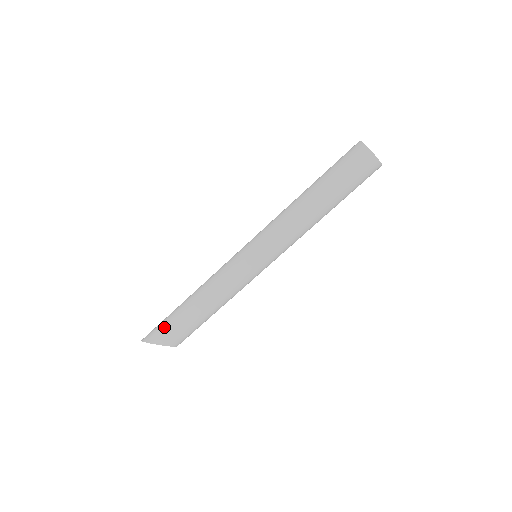
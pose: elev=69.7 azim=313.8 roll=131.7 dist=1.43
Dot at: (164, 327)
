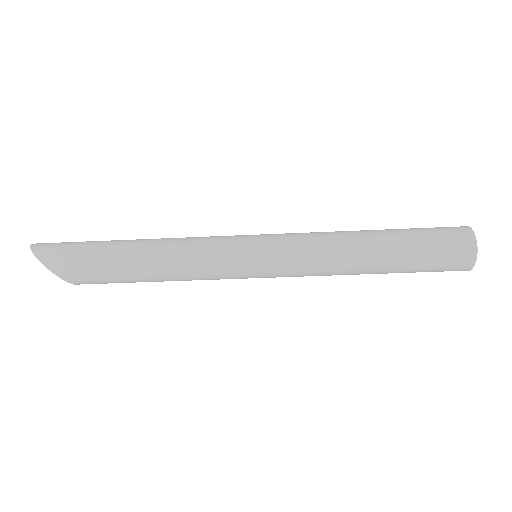
Dot at: (79, 261)
